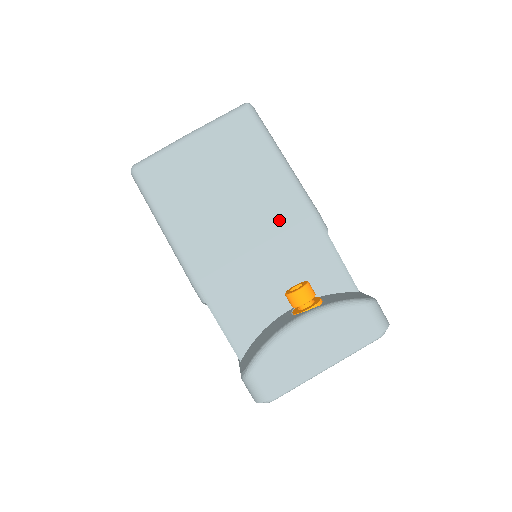
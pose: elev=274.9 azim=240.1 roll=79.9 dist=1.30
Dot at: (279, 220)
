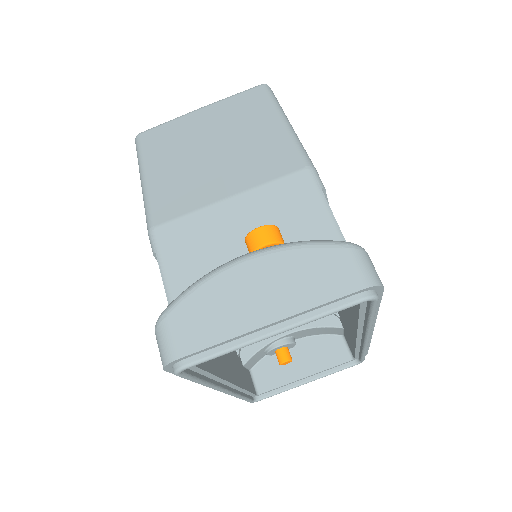
Dot at: (264, 171)
